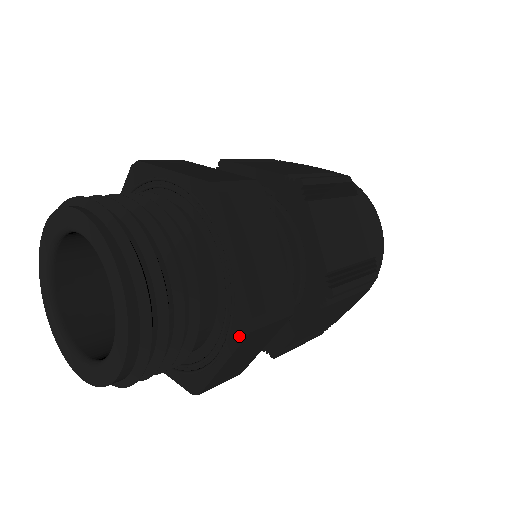
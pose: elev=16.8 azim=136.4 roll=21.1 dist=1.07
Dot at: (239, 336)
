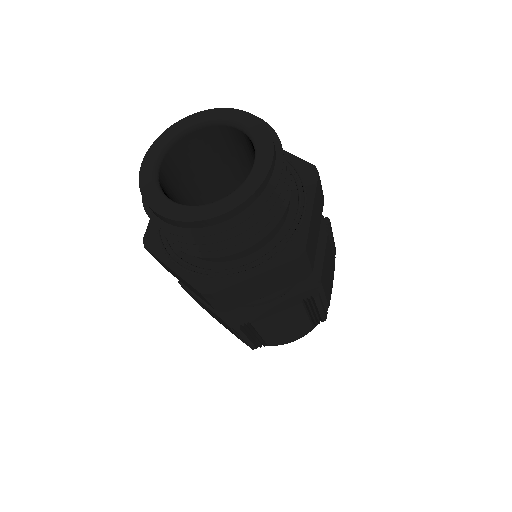
Dot at: (285, 258)
